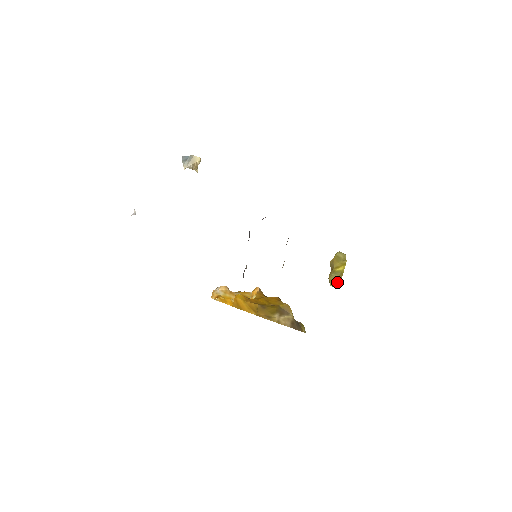
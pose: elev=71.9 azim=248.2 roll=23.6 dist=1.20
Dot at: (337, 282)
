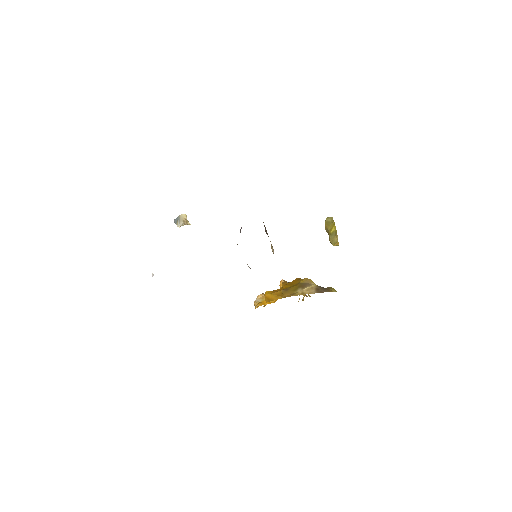
Dot at: (336, 241)
